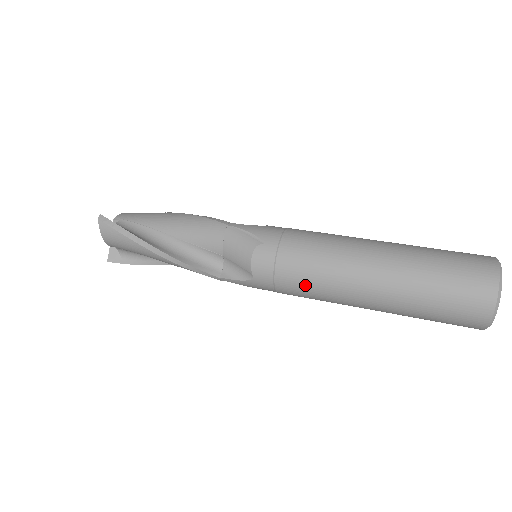
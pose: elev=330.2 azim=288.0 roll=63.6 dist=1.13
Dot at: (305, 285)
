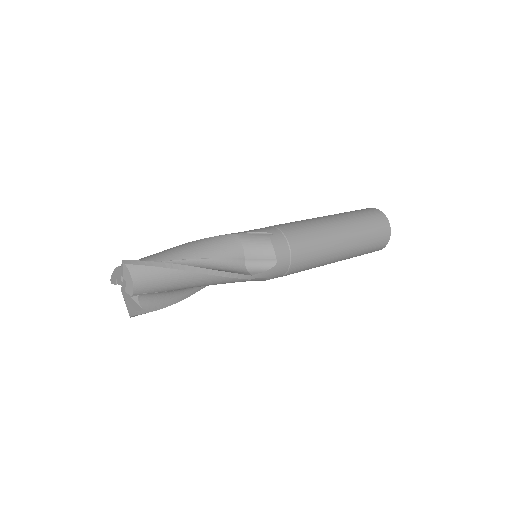
Dot at: (309, 253)
